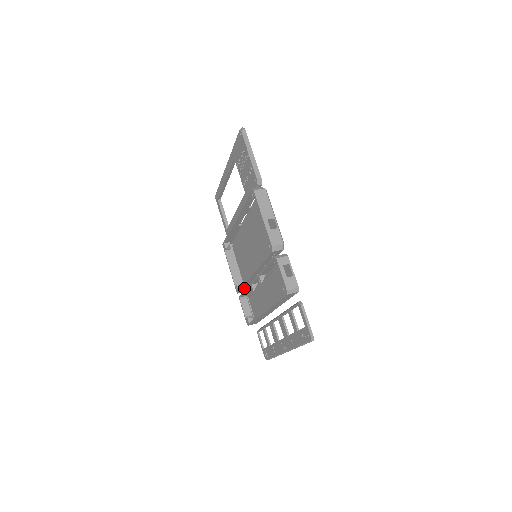
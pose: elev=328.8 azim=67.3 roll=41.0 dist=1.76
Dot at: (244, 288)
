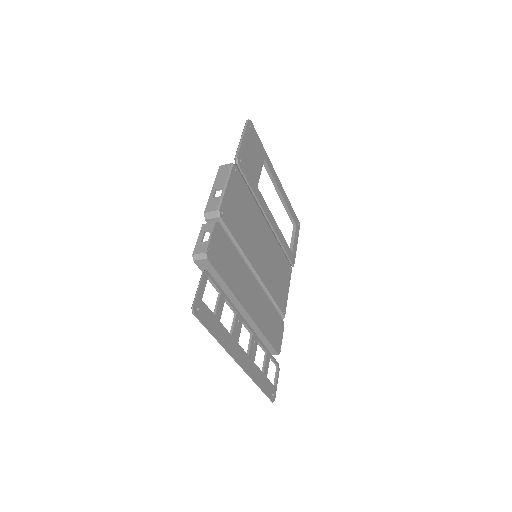
Dot at: occluded
